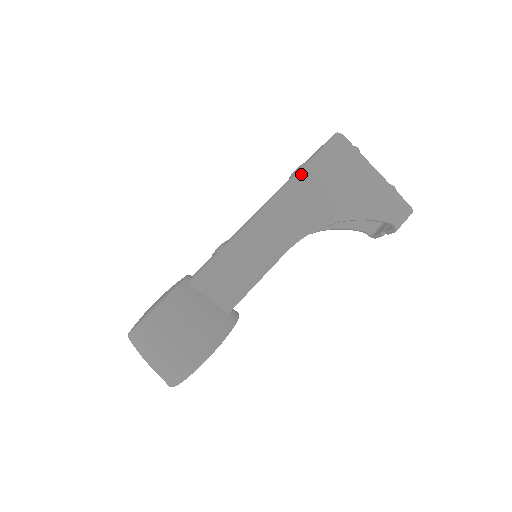
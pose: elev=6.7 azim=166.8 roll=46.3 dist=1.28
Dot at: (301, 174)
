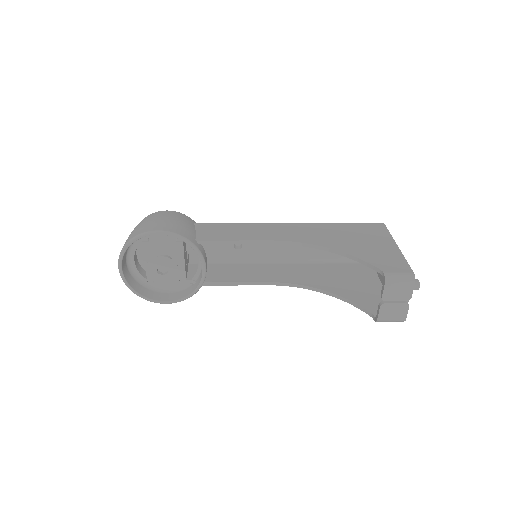
Dot at: (329, 223)
